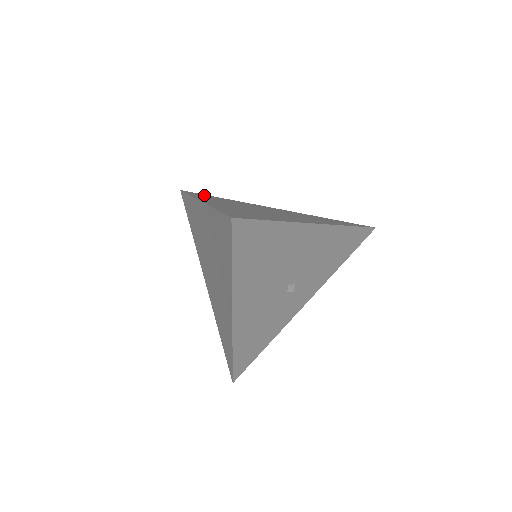
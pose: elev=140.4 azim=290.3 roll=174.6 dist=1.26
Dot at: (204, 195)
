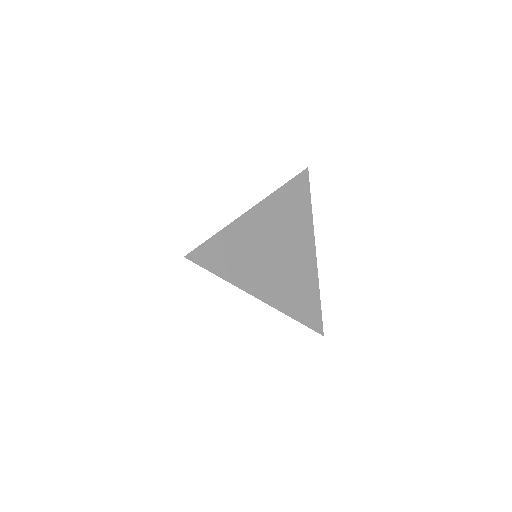
Dot at: (213, 252)
